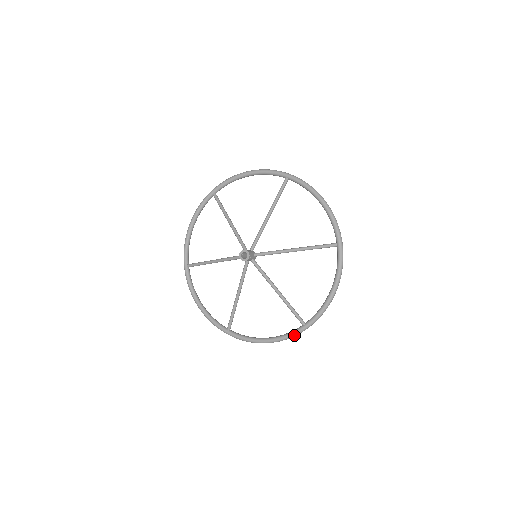
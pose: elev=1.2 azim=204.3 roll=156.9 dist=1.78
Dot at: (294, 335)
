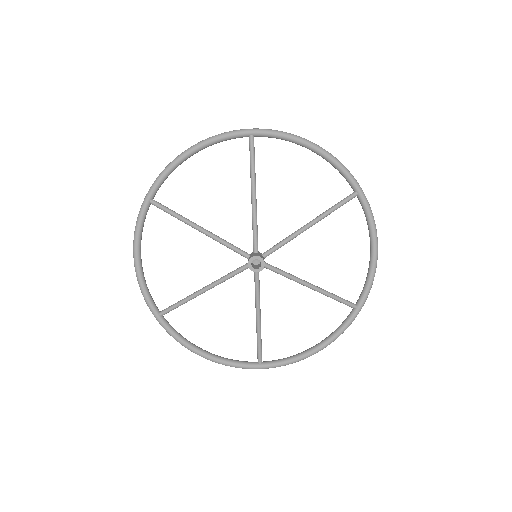
Dot at: occluded
